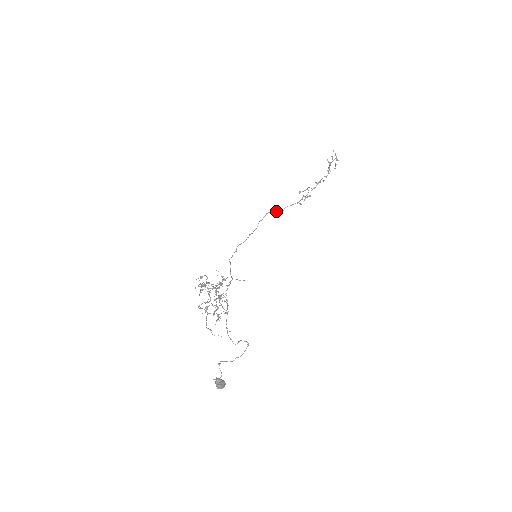
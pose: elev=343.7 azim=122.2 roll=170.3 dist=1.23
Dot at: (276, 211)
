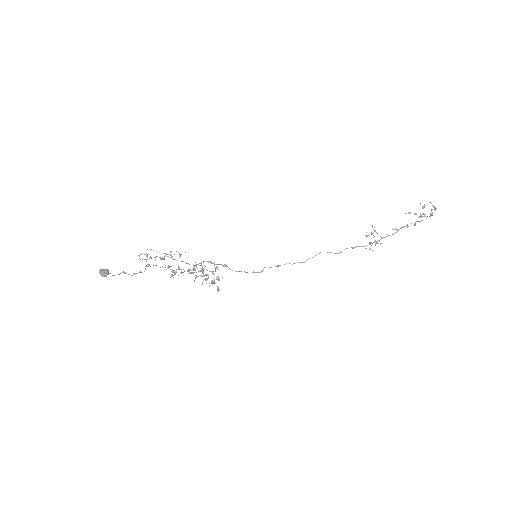
Dot at: occluded
